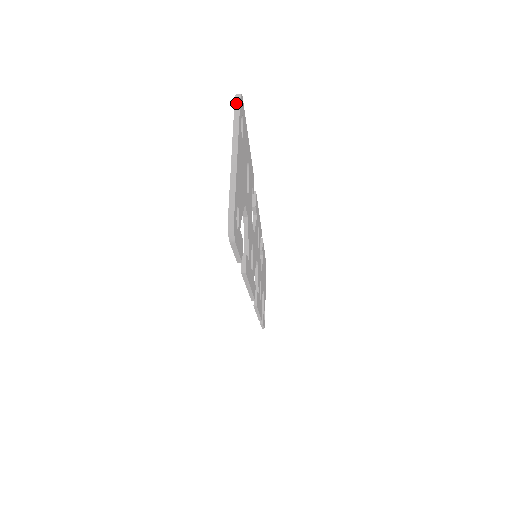
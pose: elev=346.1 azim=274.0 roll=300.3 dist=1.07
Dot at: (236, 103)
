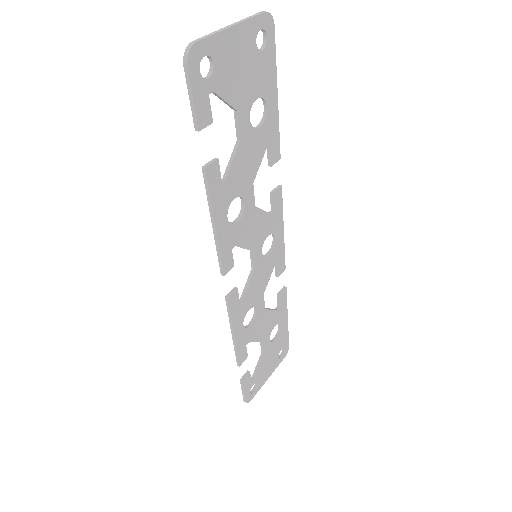
Dot at: (261, 12)
